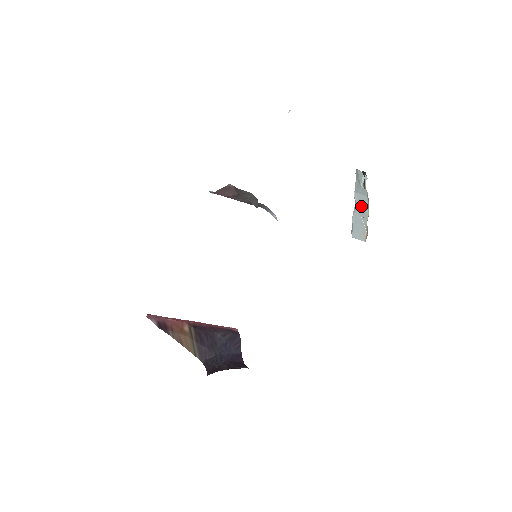
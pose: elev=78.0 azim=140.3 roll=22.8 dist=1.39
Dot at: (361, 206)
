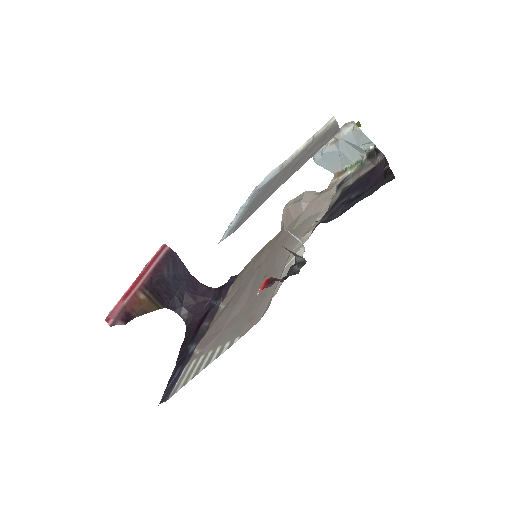
Dot at: (346, 154)
